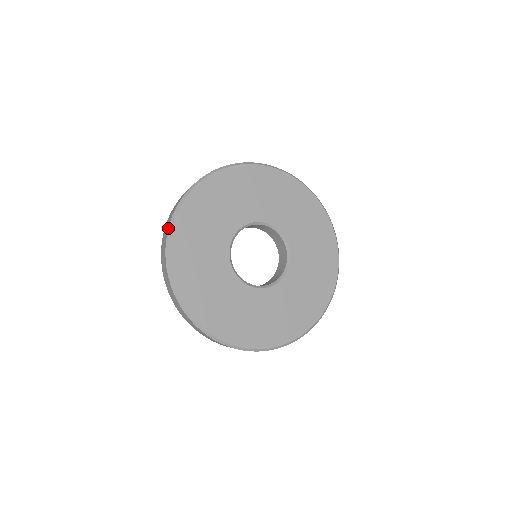
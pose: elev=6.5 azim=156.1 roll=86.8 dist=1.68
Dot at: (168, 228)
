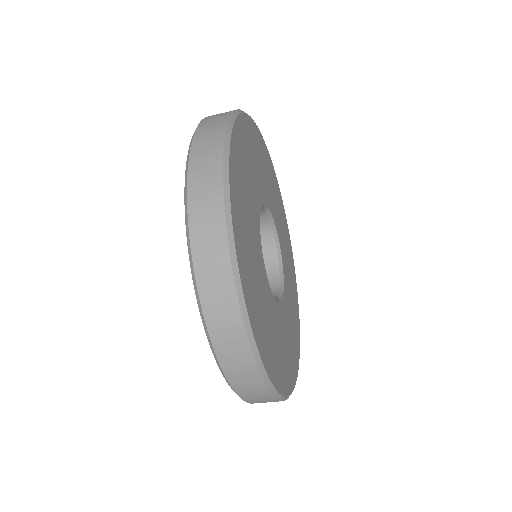
Dot at: (226, 221)
